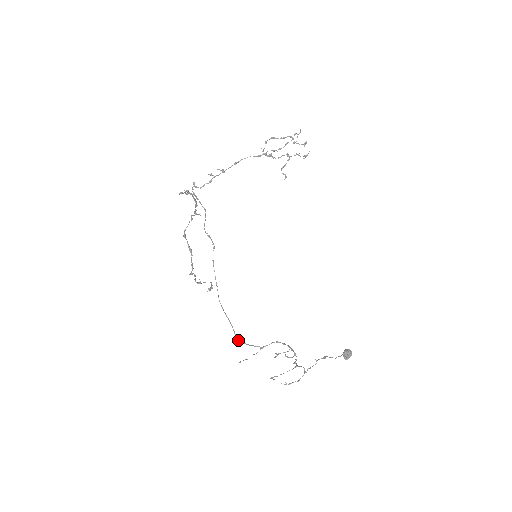
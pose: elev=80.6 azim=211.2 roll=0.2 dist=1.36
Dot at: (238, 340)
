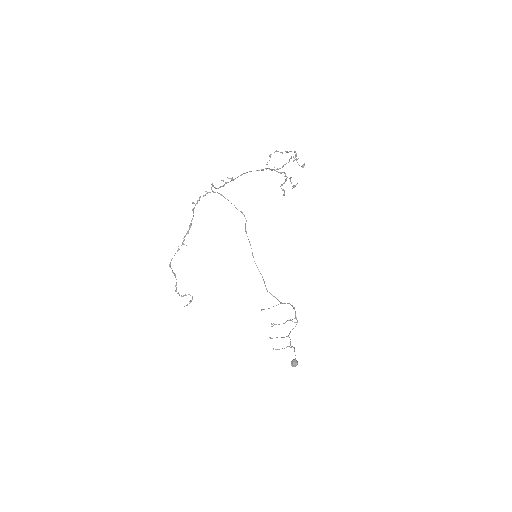
Dot at: (267, 290)
